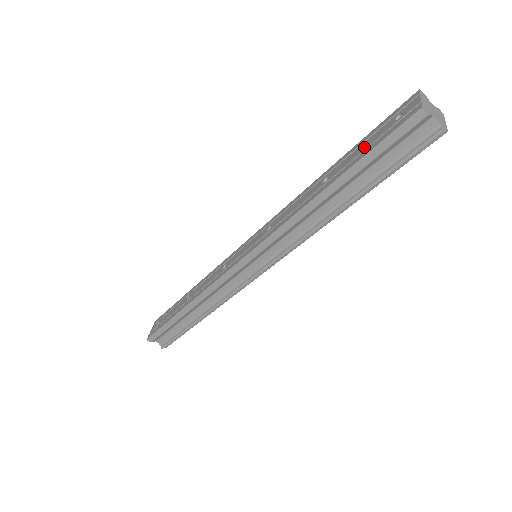
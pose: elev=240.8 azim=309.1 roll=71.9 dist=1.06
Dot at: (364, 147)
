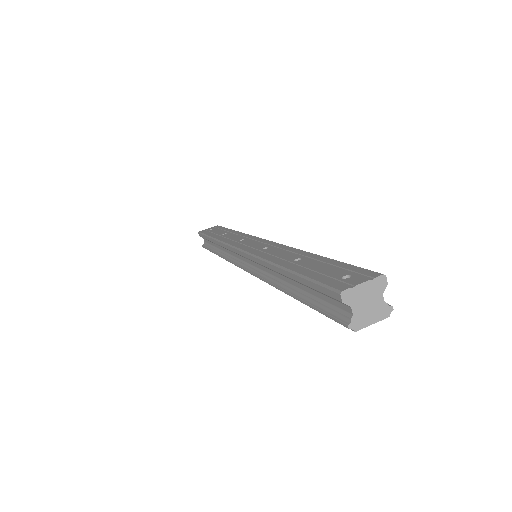
Dot at: (320, 269)
